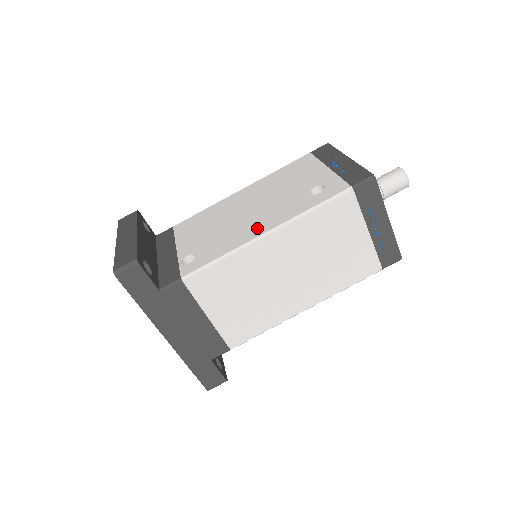
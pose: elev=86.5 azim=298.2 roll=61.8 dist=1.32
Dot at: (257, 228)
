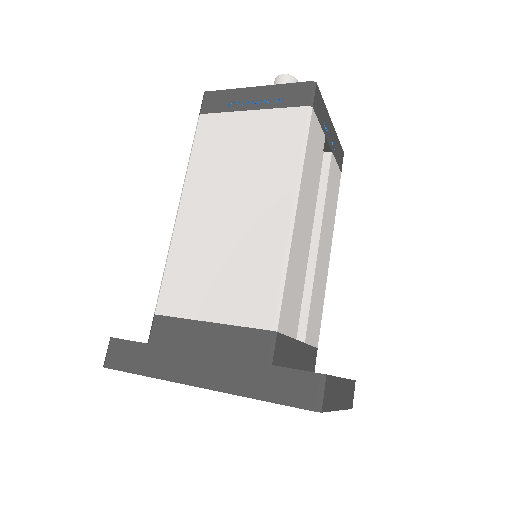
Dot at: occluded
